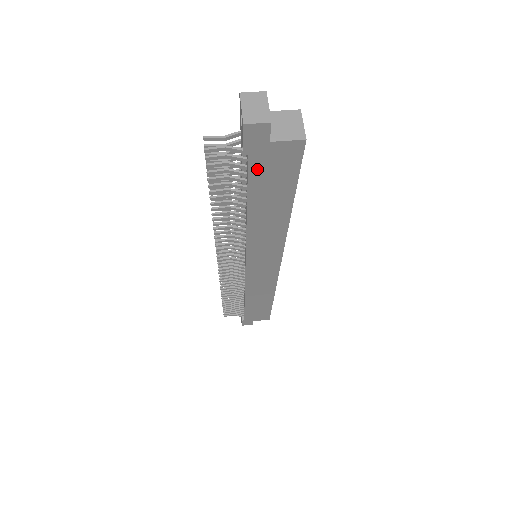
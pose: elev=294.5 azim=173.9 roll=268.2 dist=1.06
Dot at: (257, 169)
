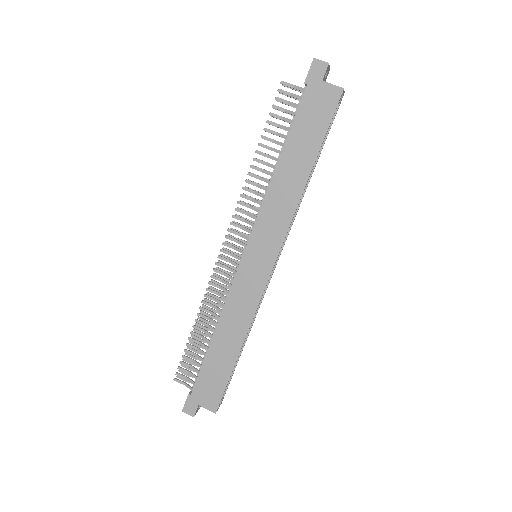
Dot at: (306, 106)
